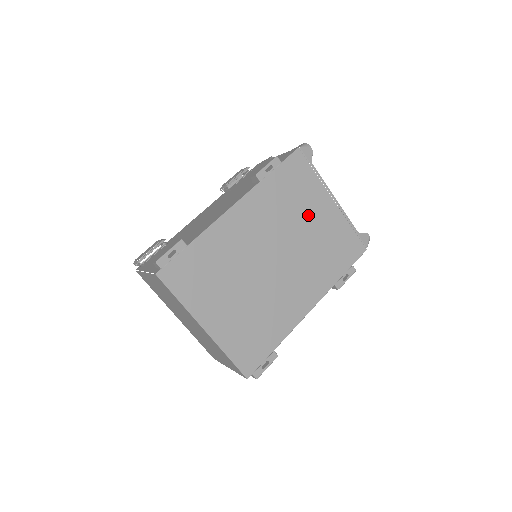
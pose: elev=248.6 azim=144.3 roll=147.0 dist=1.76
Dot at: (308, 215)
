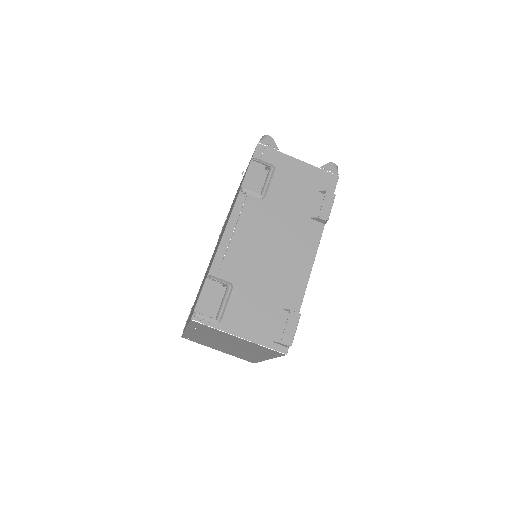
Dot at: occluded
